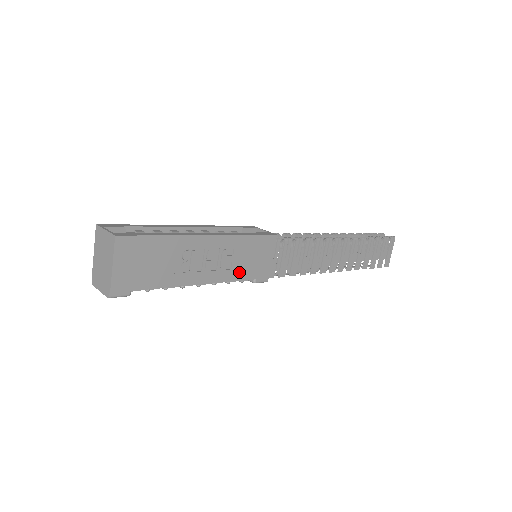
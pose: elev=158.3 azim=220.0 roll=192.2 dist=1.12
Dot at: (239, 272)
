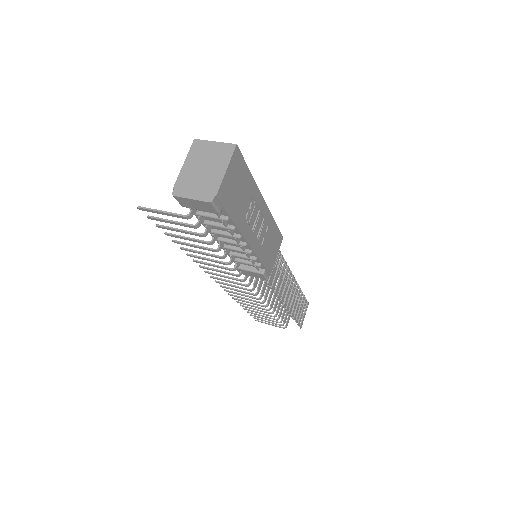
Dot at: (263, 253)
